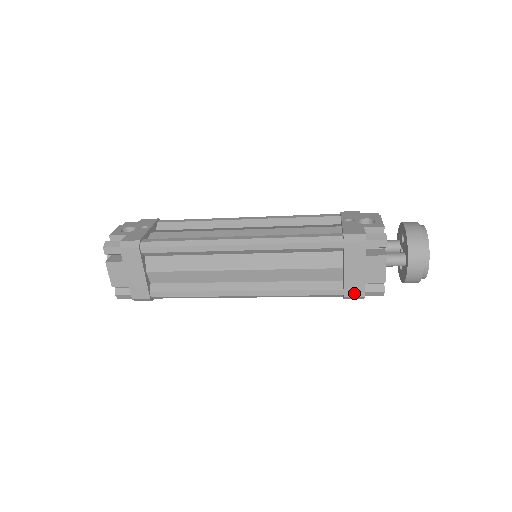
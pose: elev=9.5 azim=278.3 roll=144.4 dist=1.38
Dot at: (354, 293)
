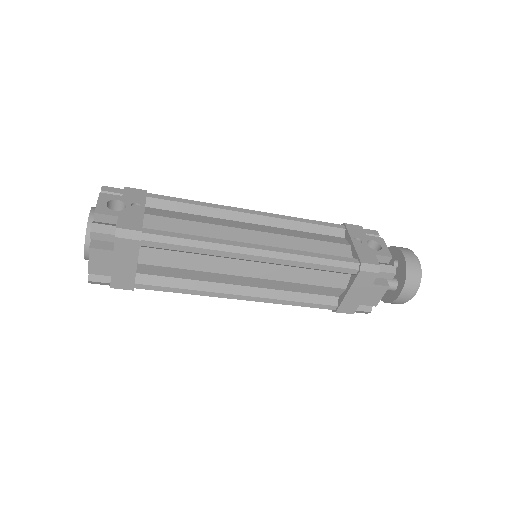
Dot at: (346, 310)
